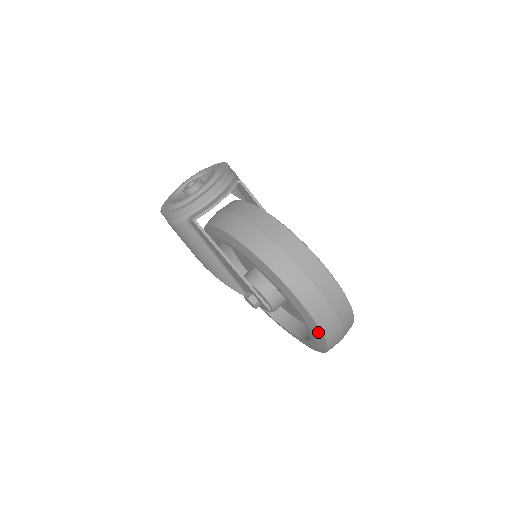
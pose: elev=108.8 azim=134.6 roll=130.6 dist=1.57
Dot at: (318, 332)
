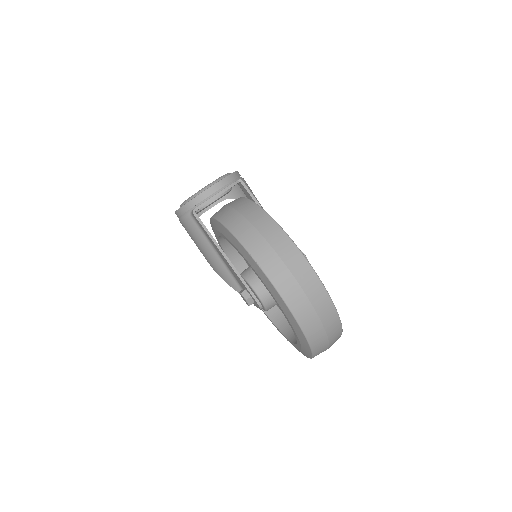
Dot at: (293, 320)
